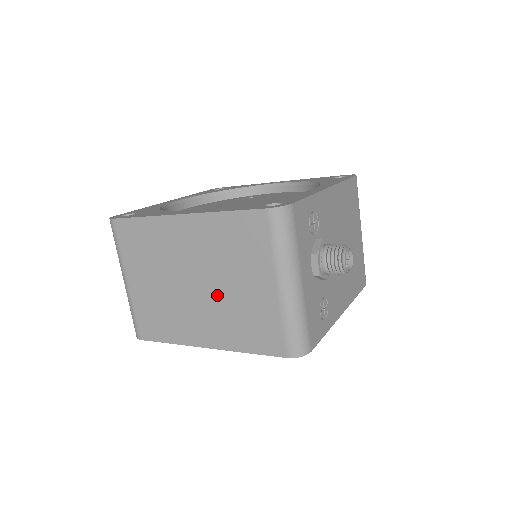
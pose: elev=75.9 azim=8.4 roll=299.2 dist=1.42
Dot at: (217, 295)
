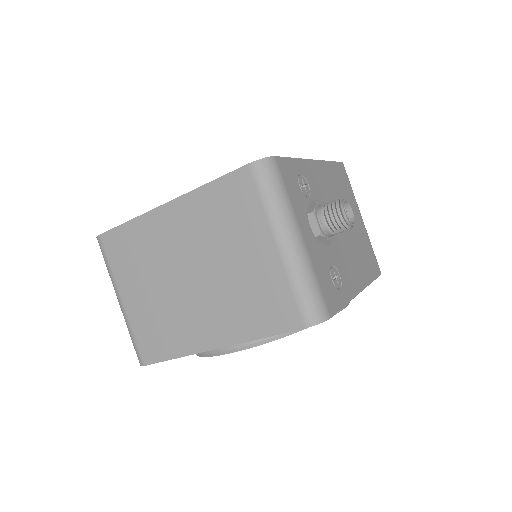
Dot at: (216, 280)
